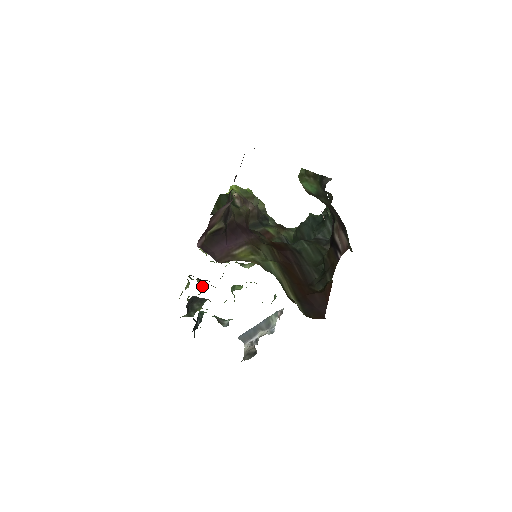
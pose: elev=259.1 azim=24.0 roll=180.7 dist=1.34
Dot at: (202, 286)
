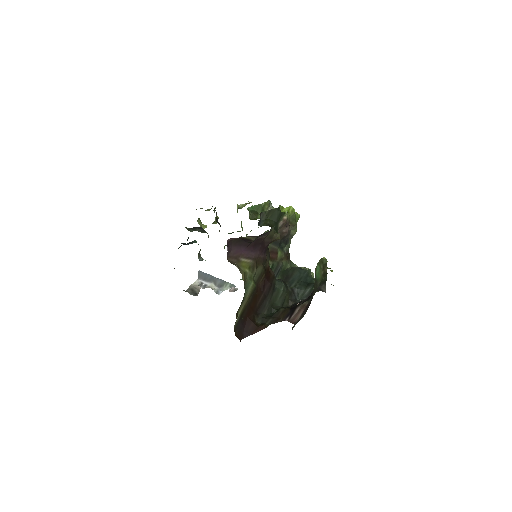
Dot at: (215, 222)
